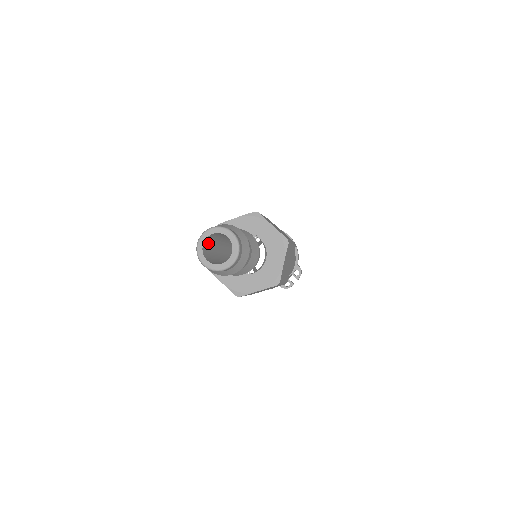
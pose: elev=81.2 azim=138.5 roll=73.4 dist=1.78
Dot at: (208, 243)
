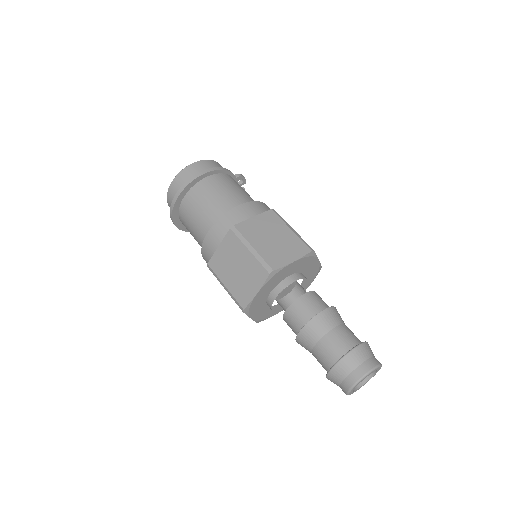
Dot at: occluded
